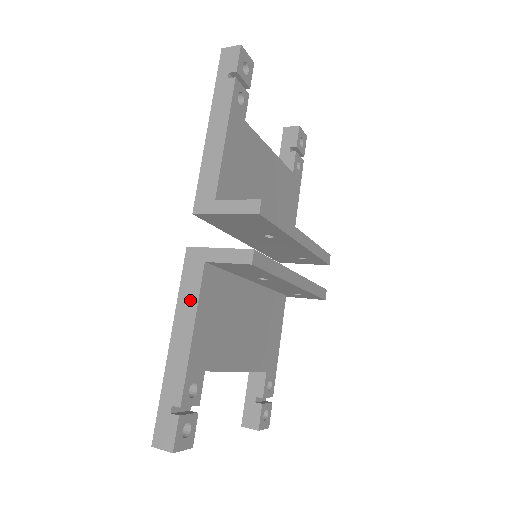
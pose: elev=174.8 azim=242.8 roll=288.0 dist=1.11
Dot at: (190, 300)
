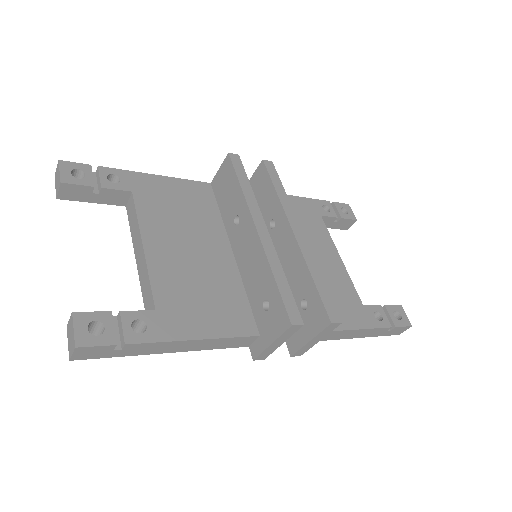
Dot at: occluded
